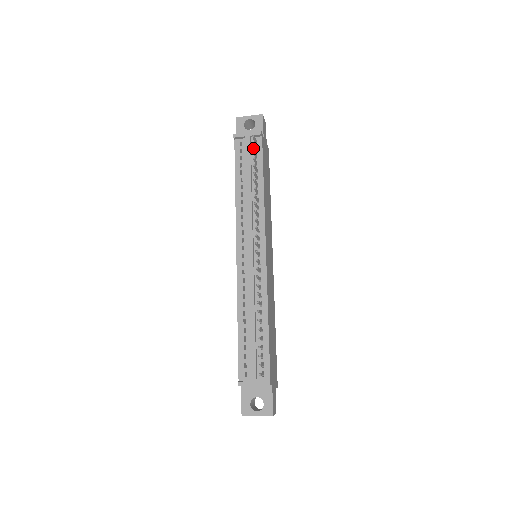
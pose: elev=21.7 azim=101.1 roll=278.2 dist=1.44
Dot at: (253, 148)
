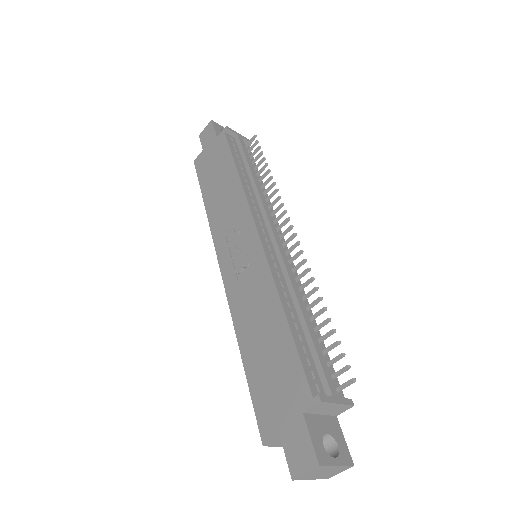
Dot at: occluded
